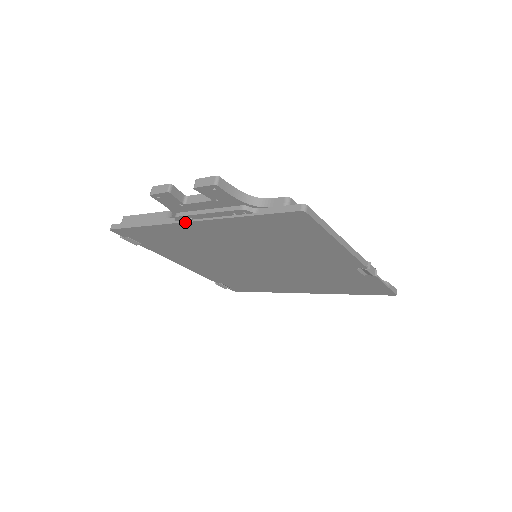
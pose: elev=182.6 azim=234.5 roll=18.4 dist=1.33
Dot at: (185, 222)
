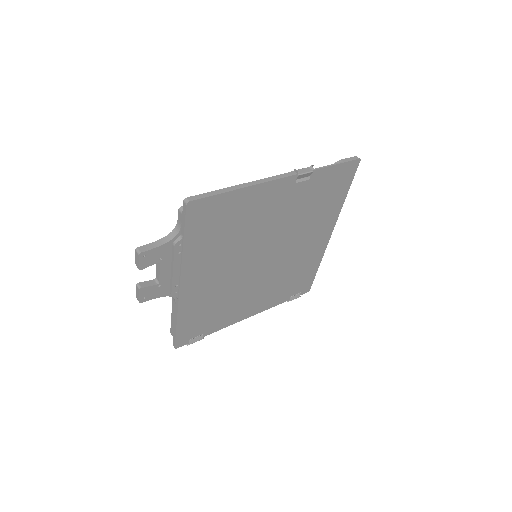
Dot at: (179, 292)
